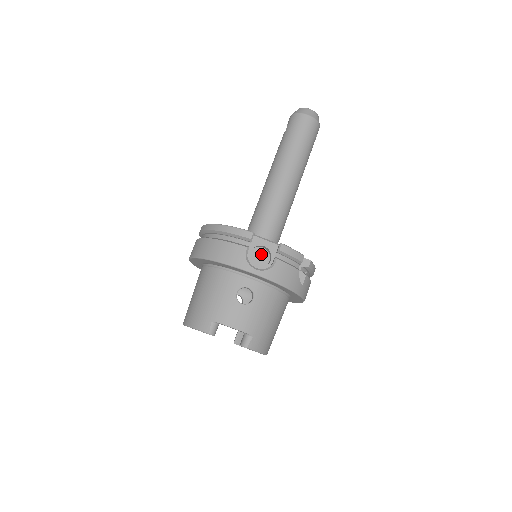
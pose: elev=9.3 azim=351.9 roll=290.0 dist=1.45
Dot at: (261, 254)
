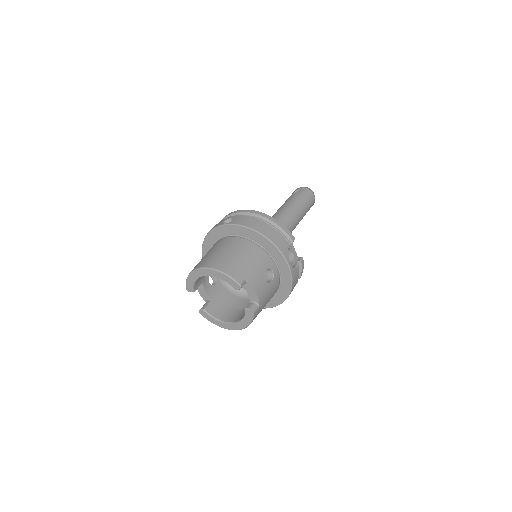
Dot at: occluded
